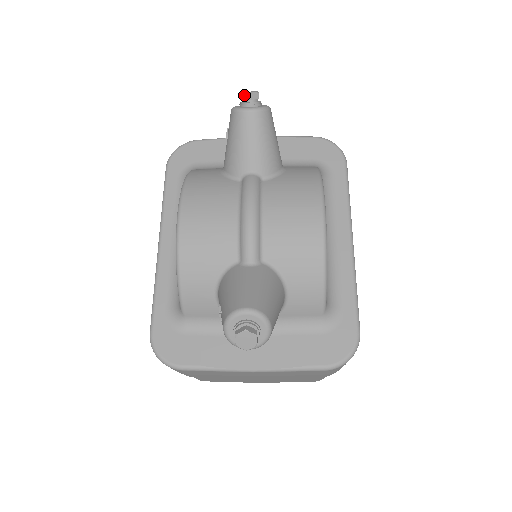
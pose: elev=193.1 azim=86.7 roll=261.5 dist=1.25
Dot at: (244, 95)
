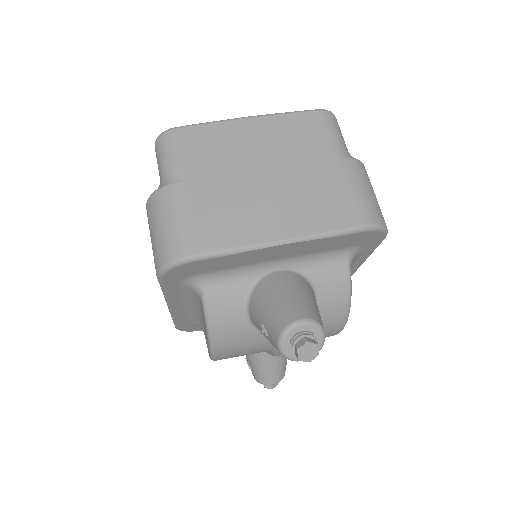
Dot at: (301, 359)
